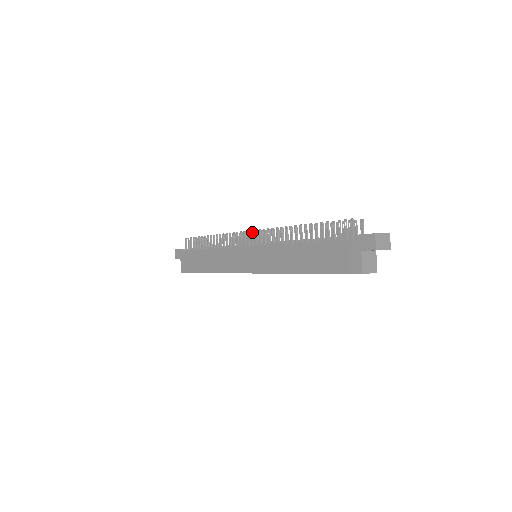
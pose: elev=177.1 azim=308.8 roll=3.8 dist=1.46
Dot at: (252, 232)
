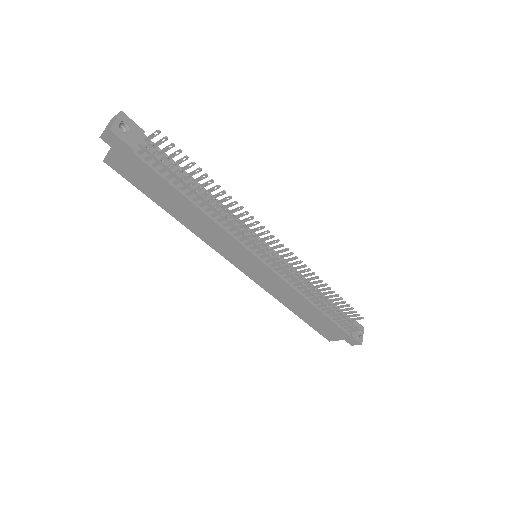
Dot at: occluded
